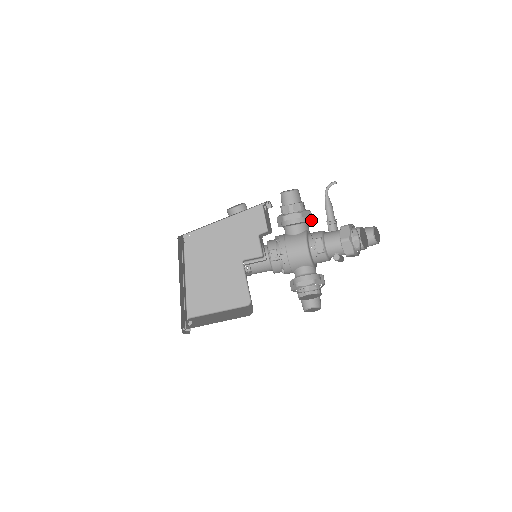
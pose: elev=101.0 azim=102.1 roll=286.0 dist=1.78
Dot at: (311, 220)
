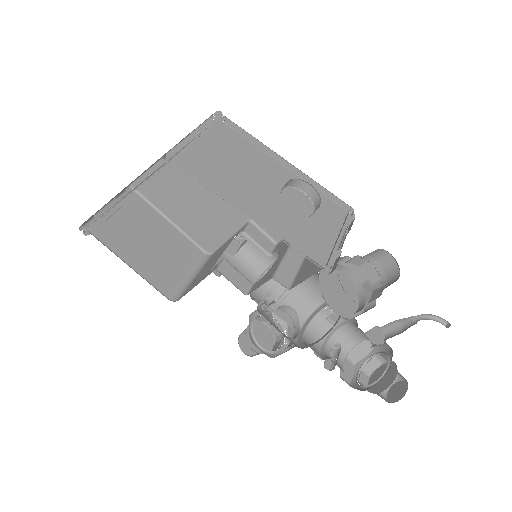
Dot at: (361, 310)
